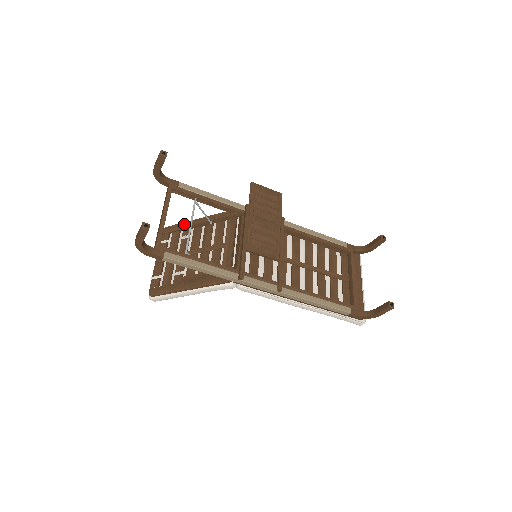
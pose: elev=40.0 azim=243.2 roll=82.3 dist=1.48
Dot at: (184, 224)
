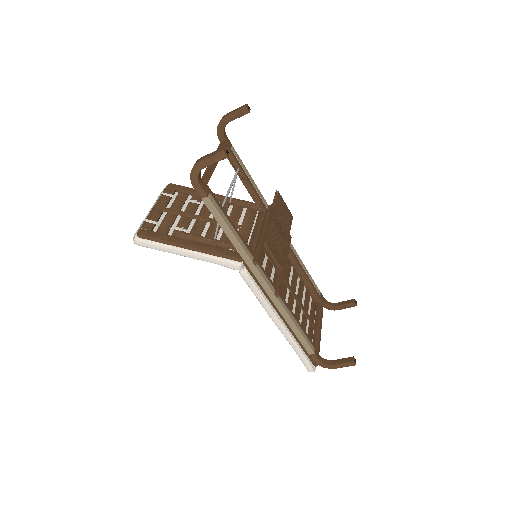
Dot at: occluded
